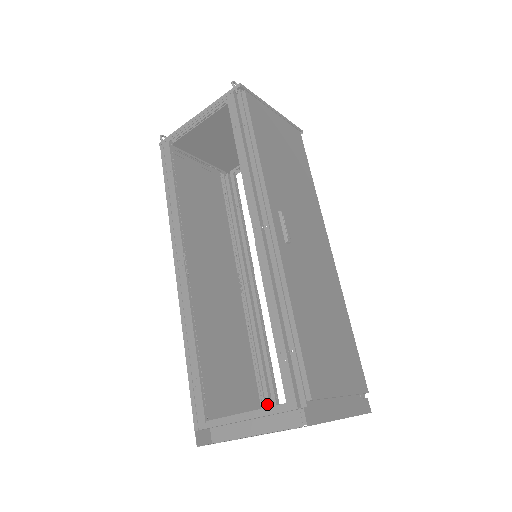
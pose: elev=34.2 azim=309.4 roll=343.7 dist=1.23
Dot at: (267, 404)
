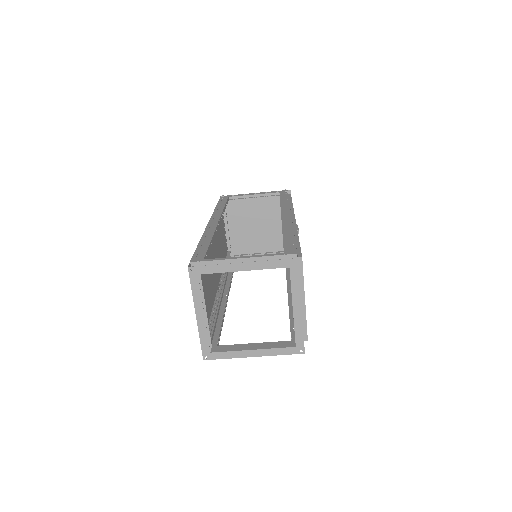
Dot at: occluded
